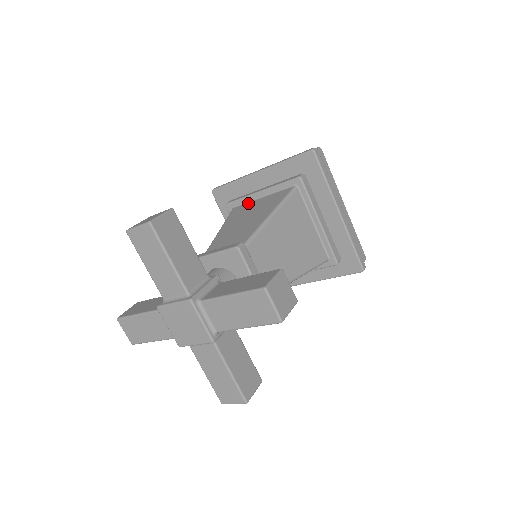
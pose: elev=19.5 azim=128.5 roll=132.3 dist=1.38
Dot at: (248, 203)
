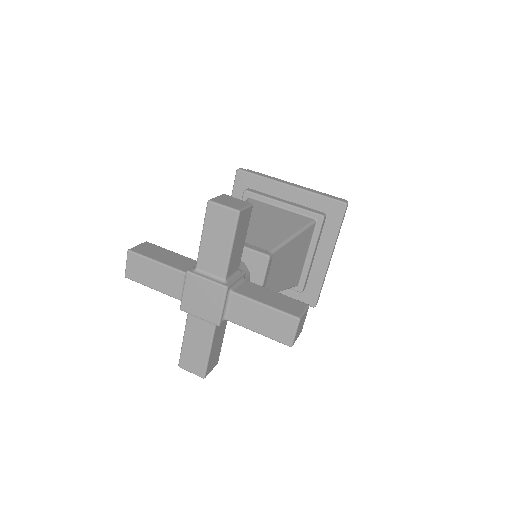
Dot at: occluded
